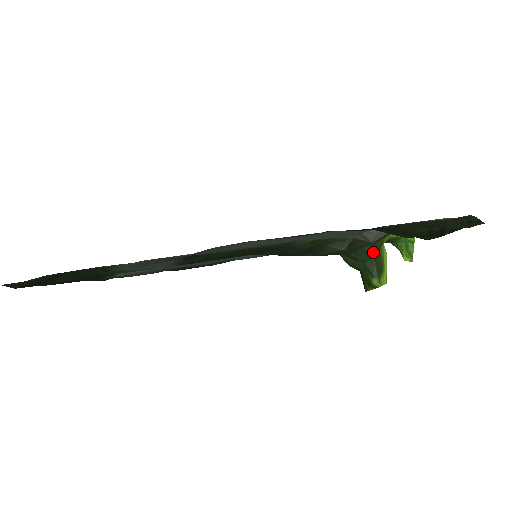
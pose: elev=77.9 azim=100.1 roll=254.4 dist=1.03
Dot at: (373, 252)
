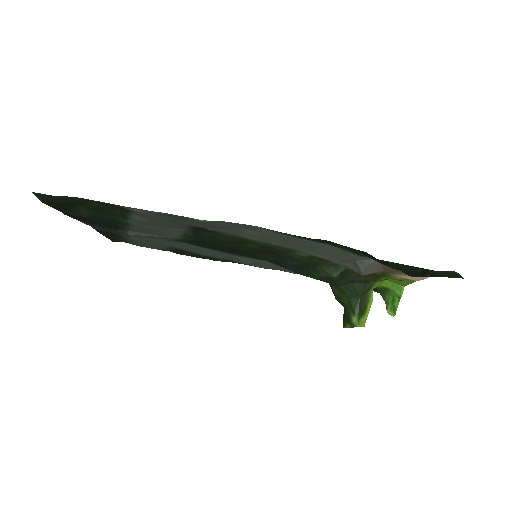
Dot at: (361, 291)
